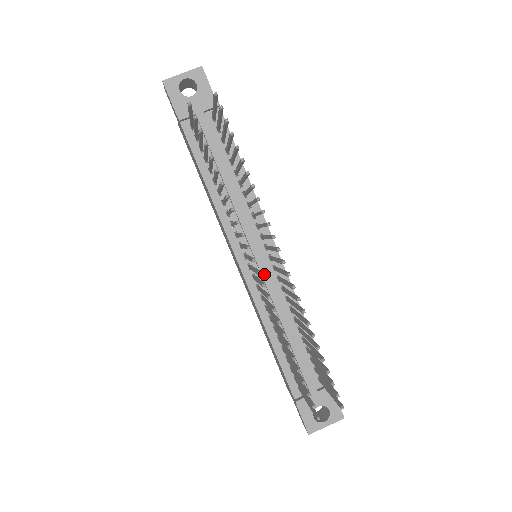
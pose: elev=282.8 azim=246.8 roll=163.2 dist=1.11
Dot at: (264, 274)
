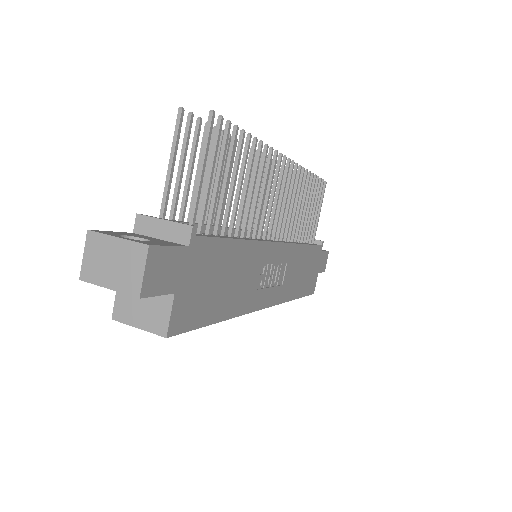
Dot at: occluded
